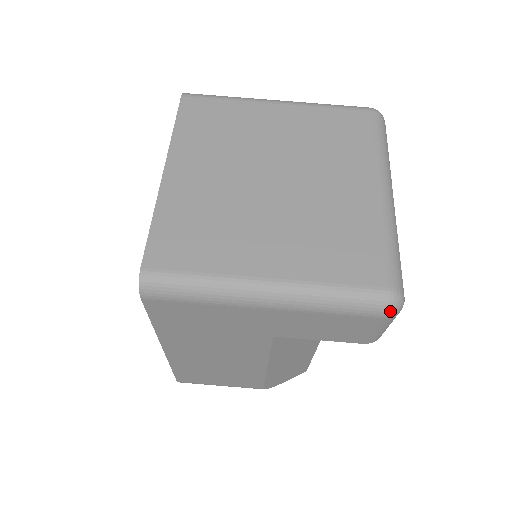
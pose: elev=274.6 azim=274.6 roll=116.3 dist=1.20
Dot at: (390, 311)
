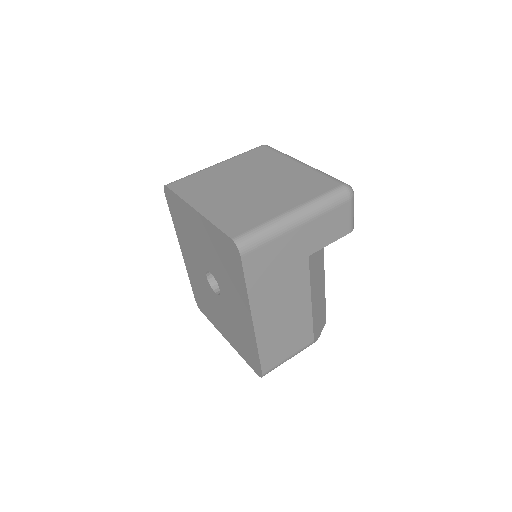
Dot at: (351, 193)
